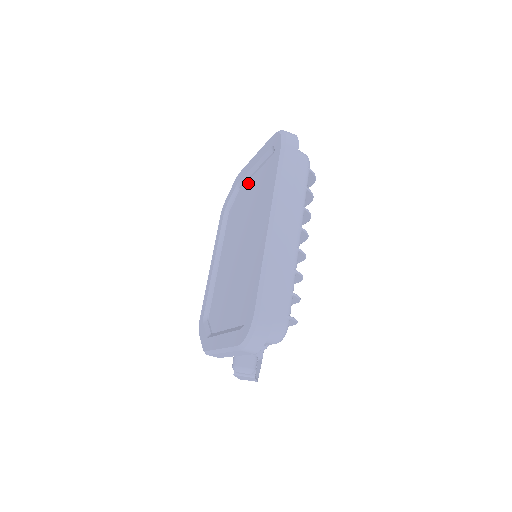
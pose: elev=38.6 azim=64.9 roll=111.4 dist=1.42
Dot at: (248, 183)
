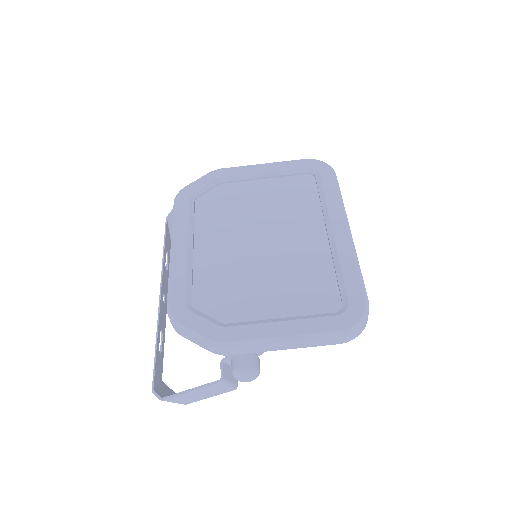
Dot at: (246, 184)
